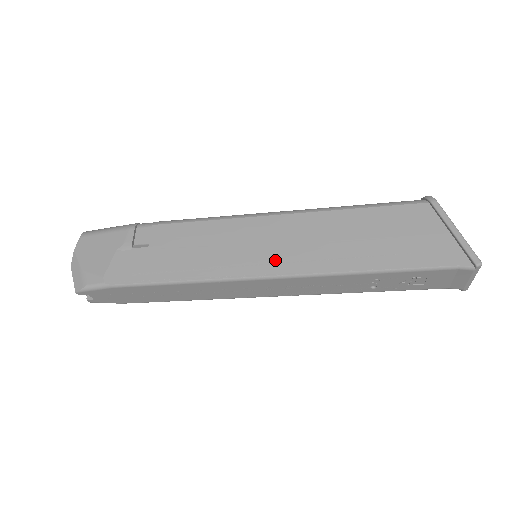
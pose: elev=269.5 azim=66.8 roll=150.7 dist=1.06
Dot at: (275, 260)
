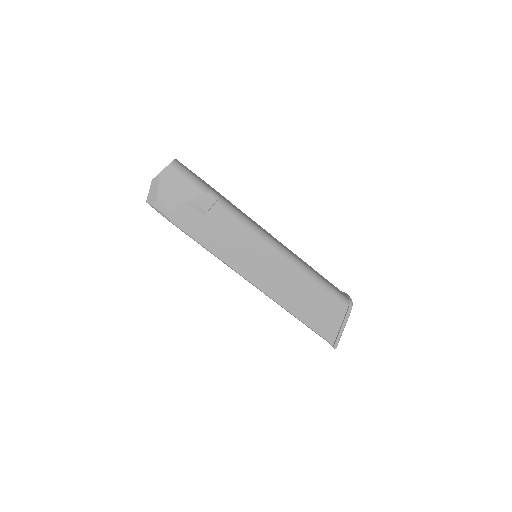
Dot at: (261, 278)
